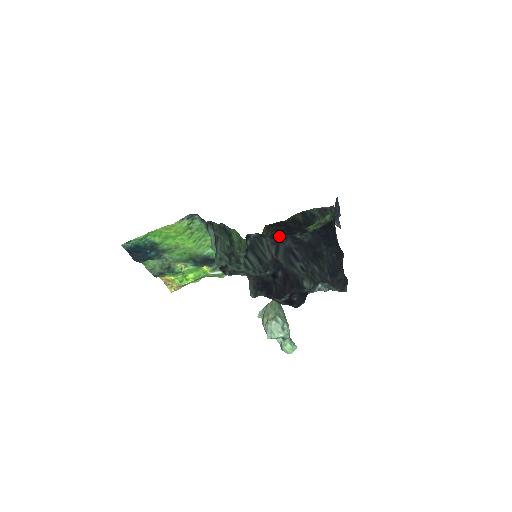
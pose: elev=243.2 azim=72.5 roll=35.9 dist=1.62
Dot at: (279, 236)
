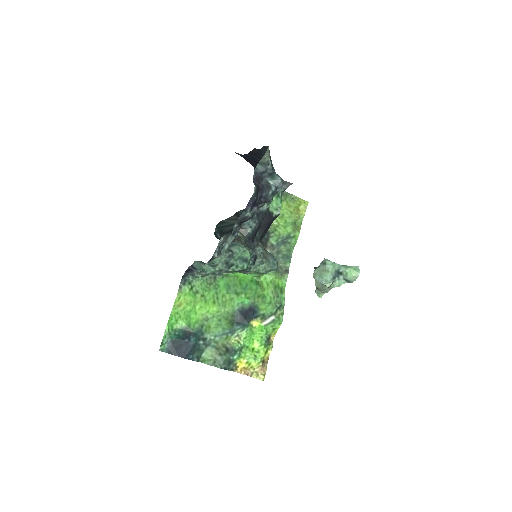
Dot at: (257, 230)
